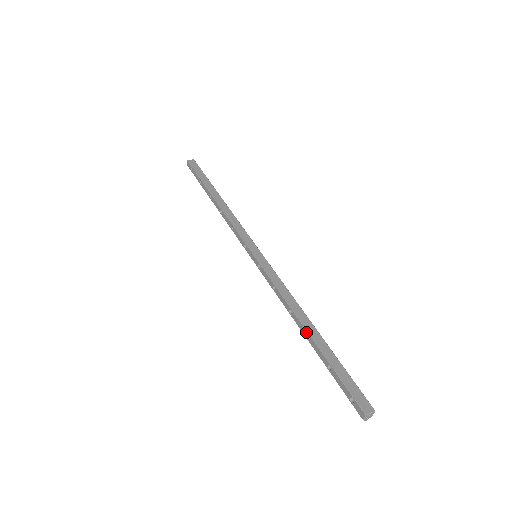
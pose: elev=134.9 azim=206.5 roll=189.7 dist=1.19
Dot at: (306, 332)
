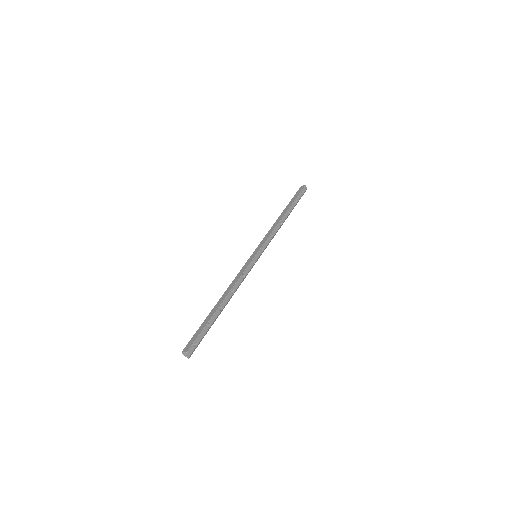
Dot at: (217, 304)
